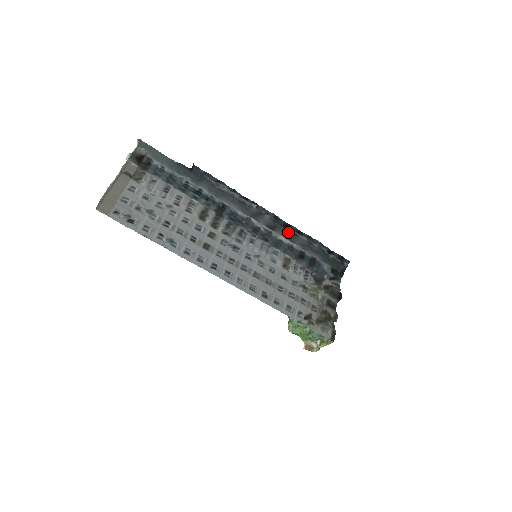
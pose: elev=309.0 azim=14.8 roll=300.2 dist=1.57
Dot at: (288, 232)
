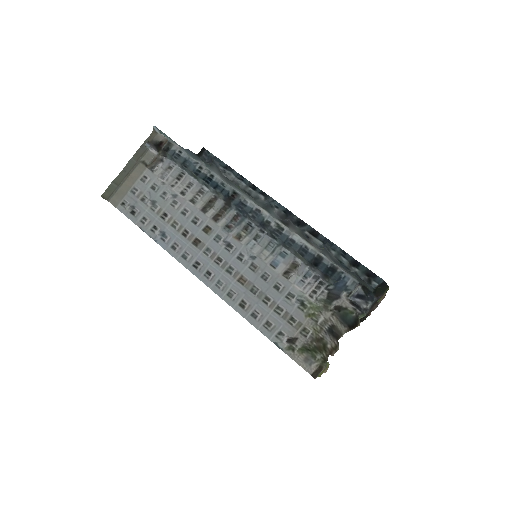
Dot at: (301, 231)
